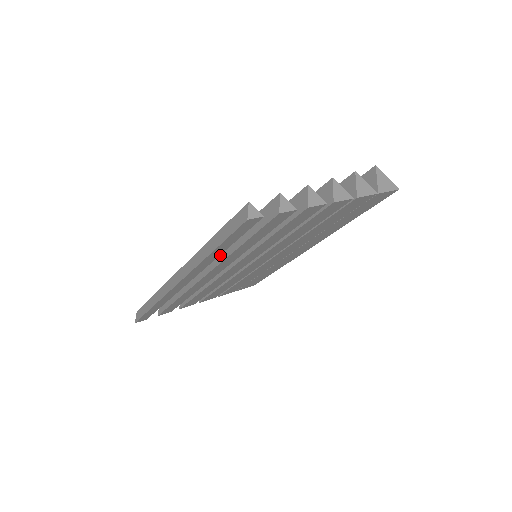
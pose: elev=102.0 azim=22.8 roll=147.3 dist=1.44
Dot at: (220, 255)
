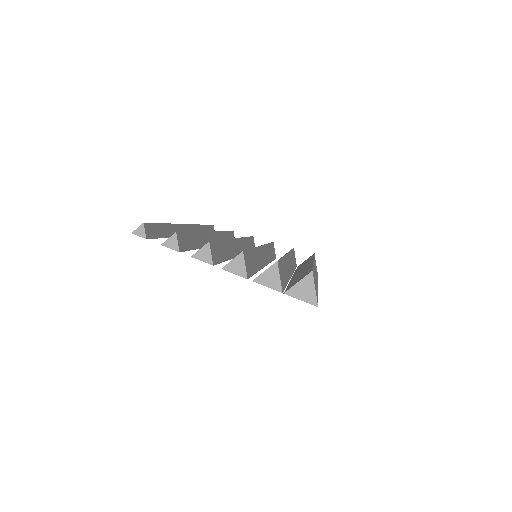
Dot at: occluded
